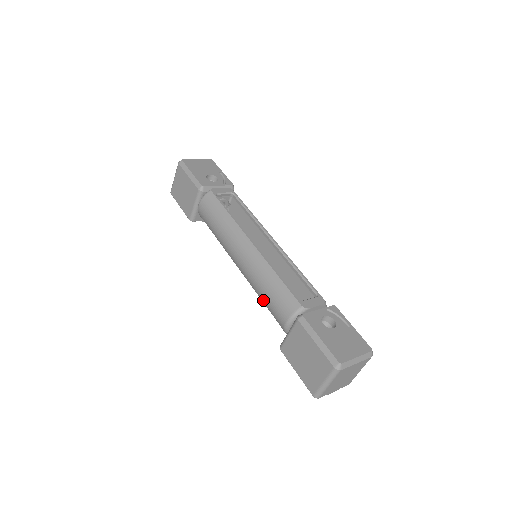
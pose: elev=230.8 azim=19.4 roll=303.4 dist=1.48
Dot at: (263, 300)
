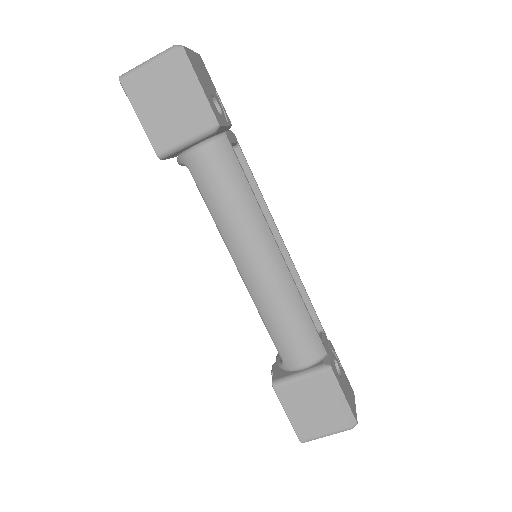
Dot at: (273, 330)
